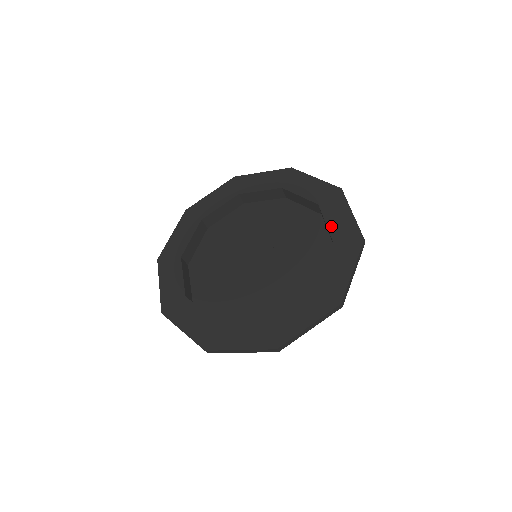
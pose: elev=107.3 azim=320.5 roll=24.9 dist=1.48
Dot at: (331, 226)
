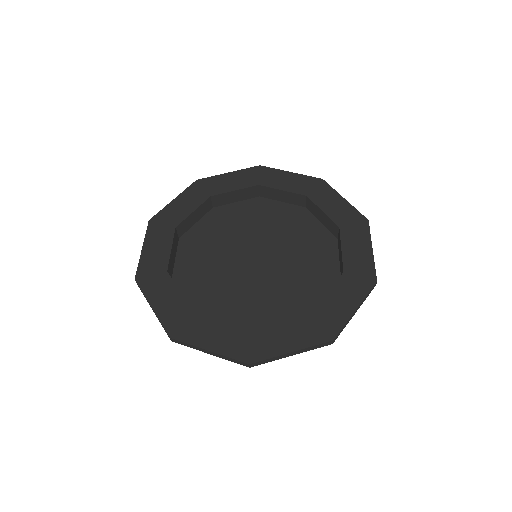
Dot at: (290, 189)
